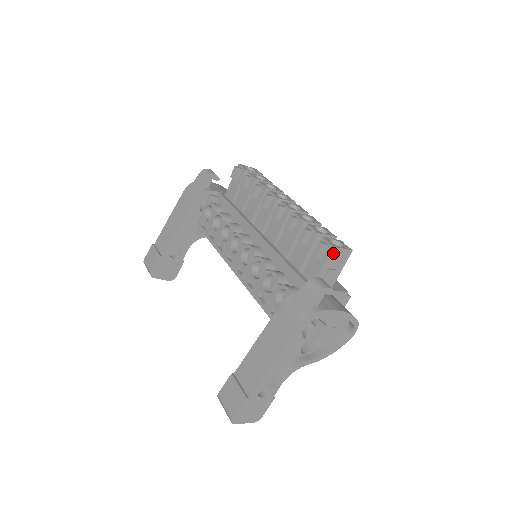
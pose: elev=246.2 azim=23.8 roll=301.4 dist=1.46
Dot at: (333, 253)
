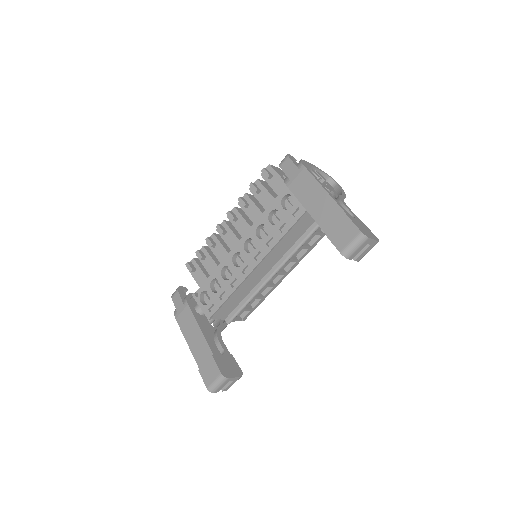
Dot at: (273, 168)
